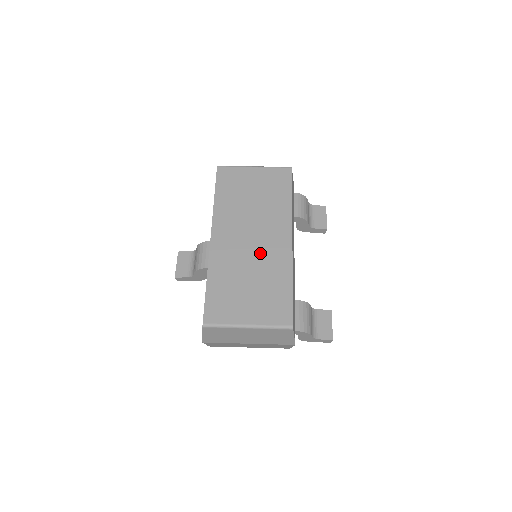
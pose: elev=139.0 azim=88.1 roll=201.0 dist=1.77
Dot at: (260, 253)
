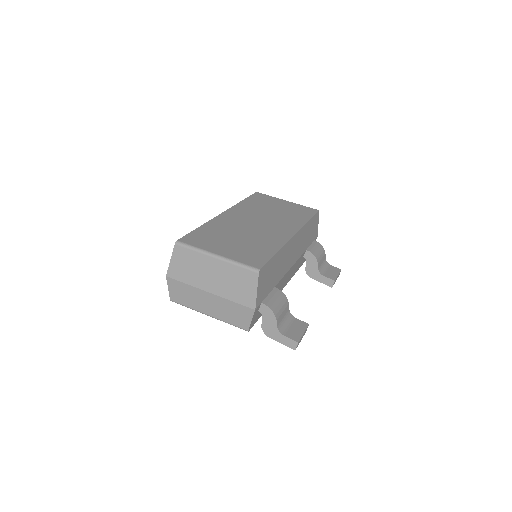
Dot at: (260, 231)
